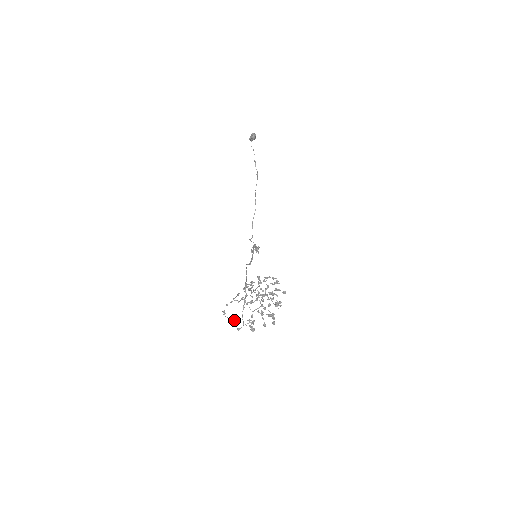
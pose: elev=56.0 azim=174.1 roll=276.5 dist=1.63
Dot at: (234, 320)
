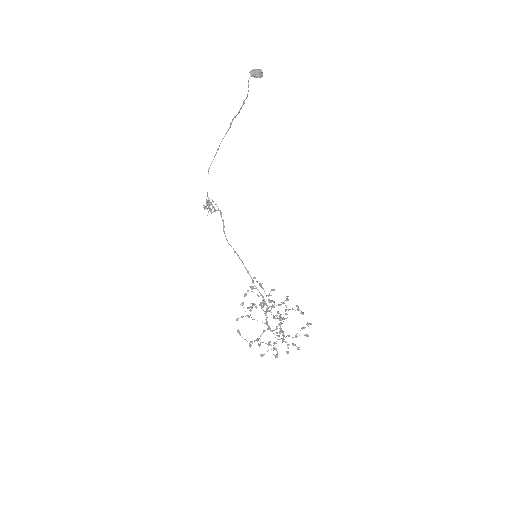
Dot at: occluded
